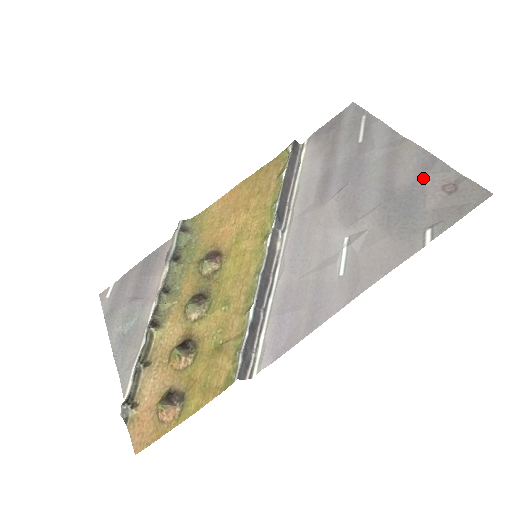
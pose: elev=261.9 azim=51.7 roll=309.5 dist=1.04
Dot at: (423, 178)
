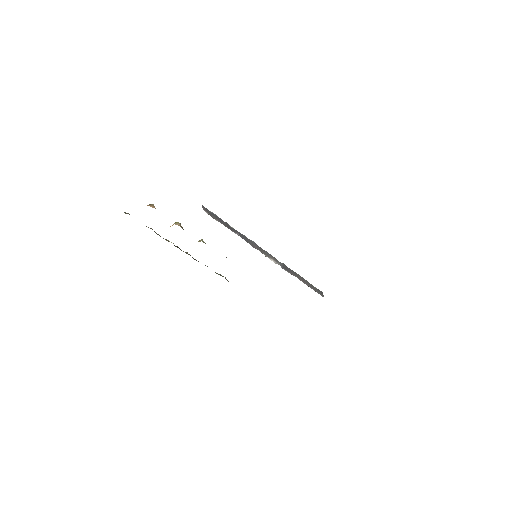
Dot at: occluded
